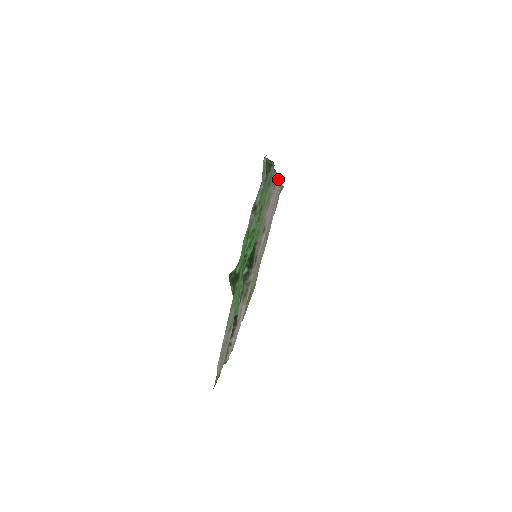
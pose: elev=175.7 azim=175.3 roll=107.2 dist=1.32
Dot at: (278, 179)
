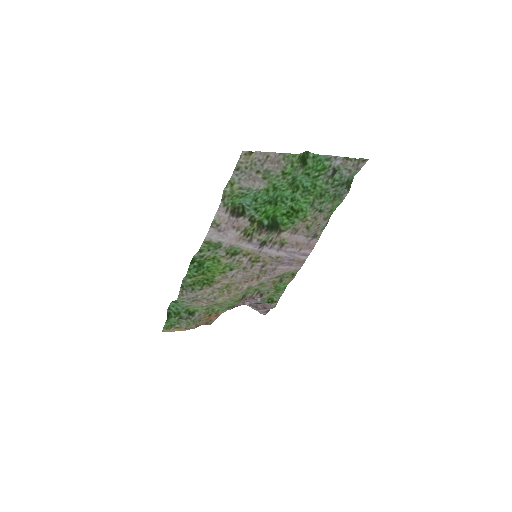
Dot at: (312, 246)
